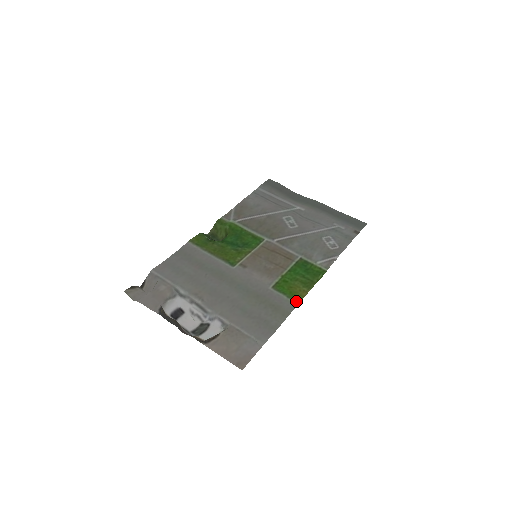
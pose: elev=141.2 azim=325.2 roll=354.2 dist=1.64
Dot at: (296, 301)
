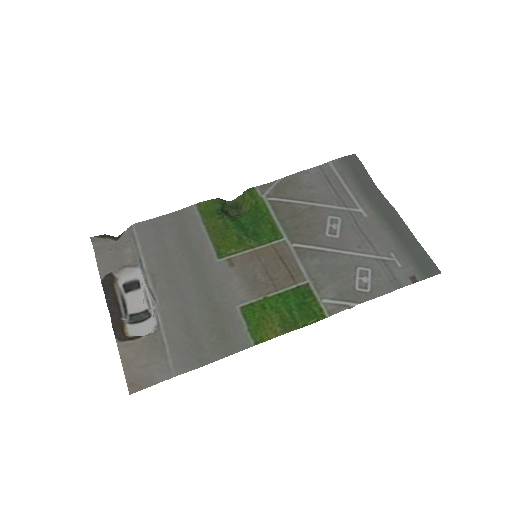
Dot at: (254, 340)
